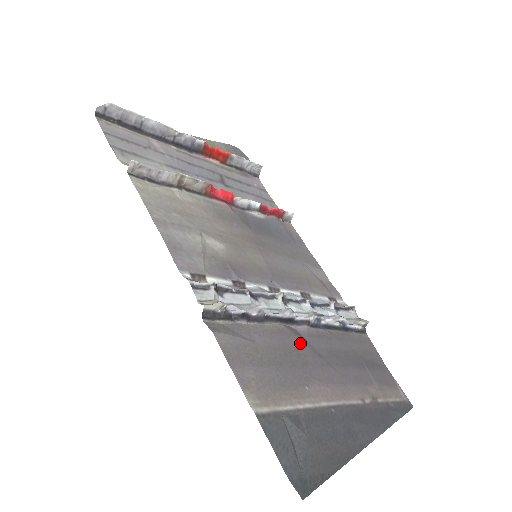
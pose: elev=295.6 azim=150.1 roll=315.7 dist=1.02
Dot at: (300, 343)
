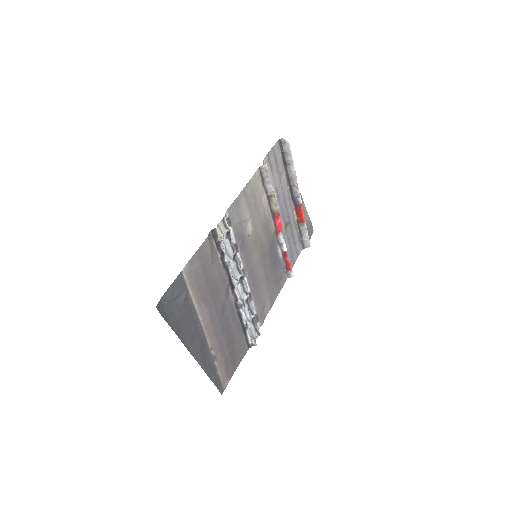
Dot at: (224, 296)
